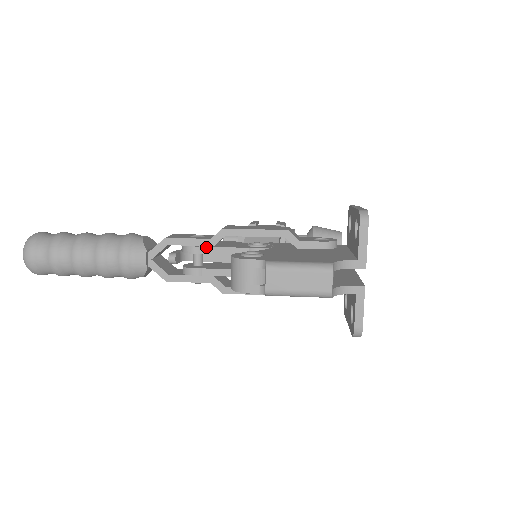
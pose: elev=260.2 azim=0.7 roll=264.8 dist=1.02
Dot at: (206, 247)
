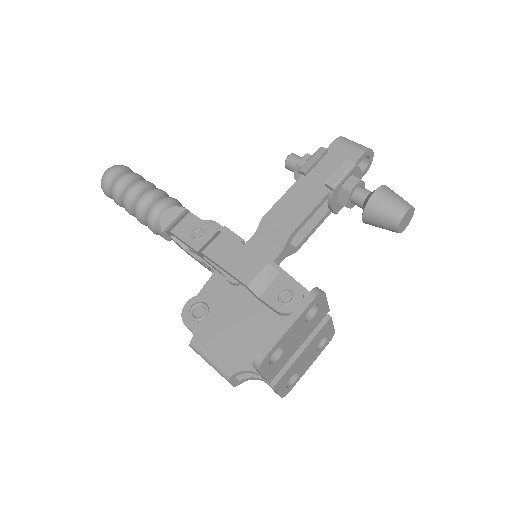
Dot at: (198, 253)
